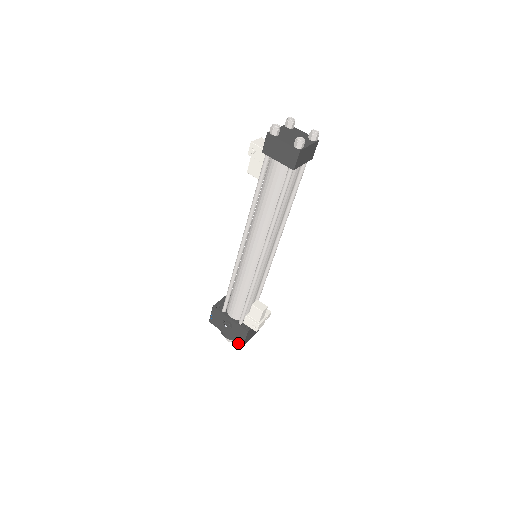
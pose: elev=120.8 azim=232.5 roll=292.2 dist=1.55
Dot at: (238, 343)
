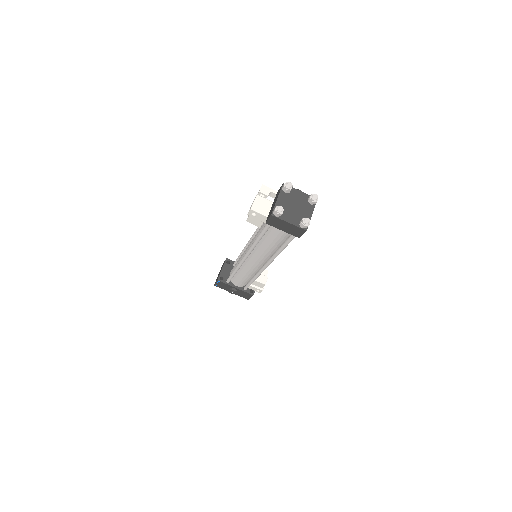
Dot at: occluded
